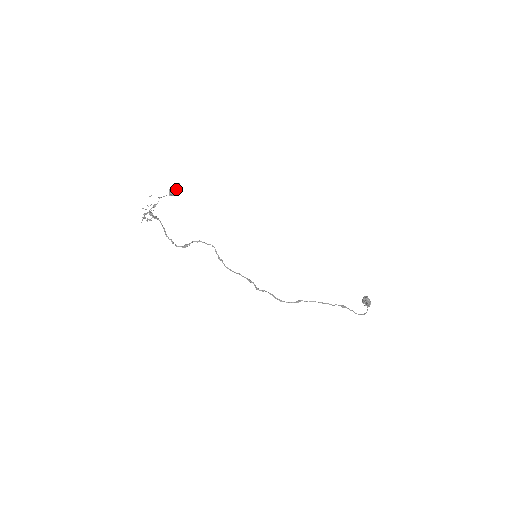
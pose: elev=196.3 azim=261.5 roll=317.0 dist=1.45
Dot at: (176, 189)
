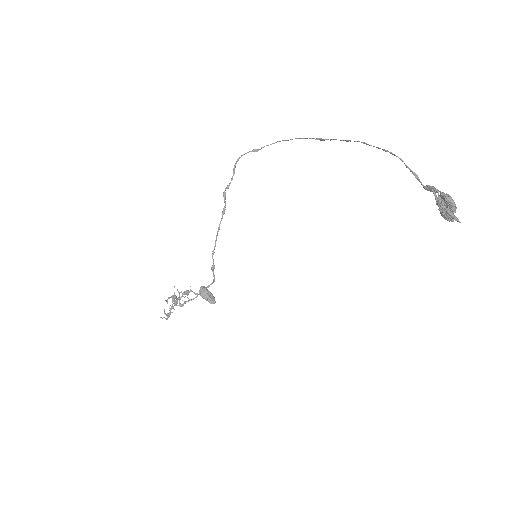
Dot at: (207, 290)
